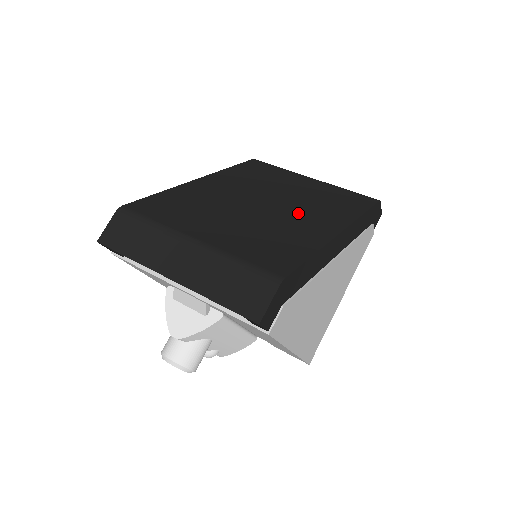
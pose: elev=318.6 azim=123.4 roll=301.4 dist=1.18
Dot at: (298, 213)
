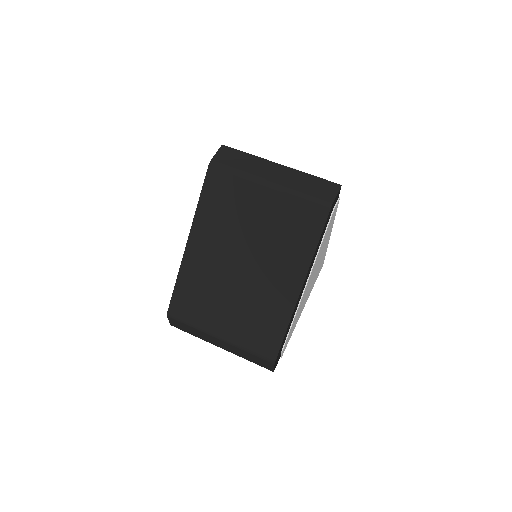
Dot at: (268, 272)
